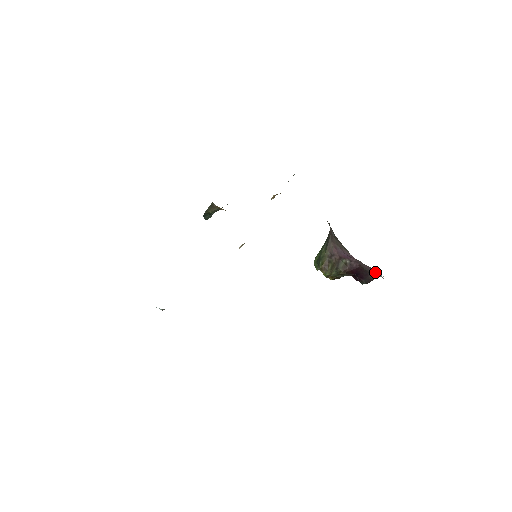
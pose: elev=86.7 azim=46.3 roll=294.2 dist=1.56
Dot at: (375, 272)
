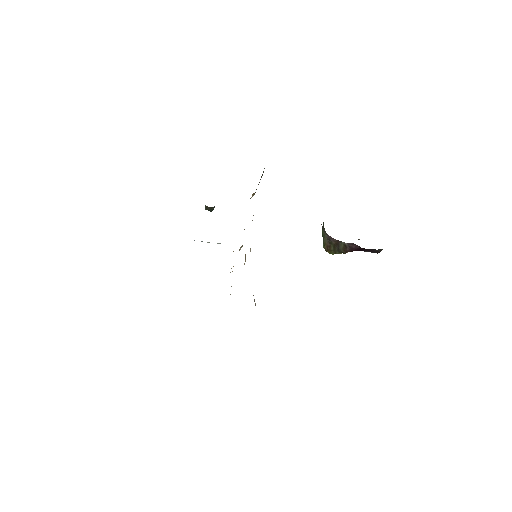
Dot at: occluded
